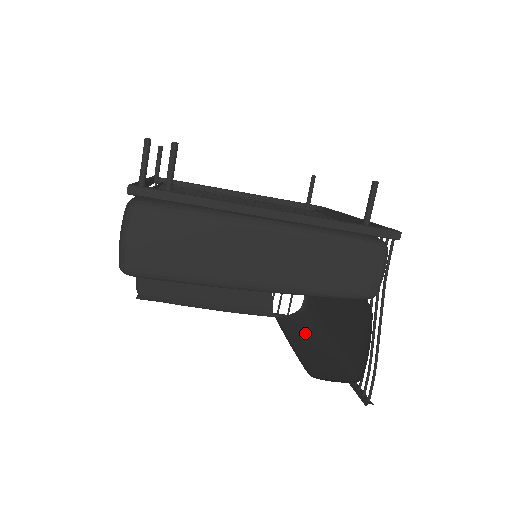
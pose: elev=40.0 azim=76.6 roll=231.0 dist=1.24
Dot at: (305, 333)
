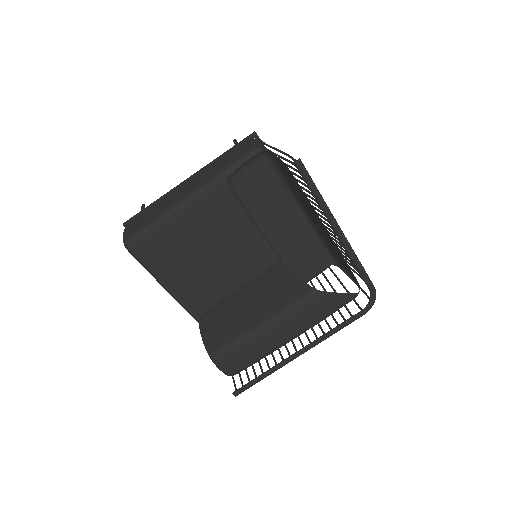
Dot at: occluded
